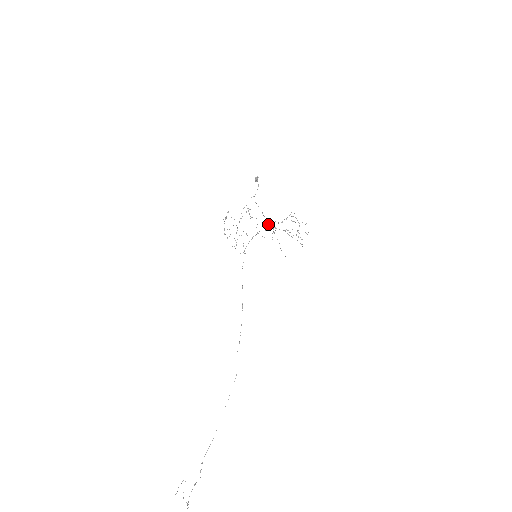
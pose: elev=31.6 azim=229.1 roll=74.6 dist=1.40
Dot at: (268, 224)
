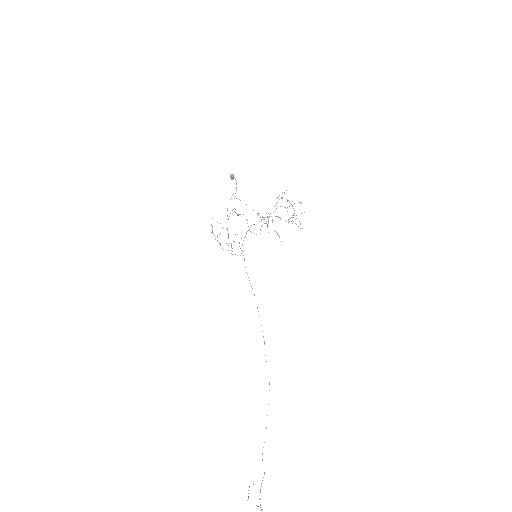
Dot at: occluded
